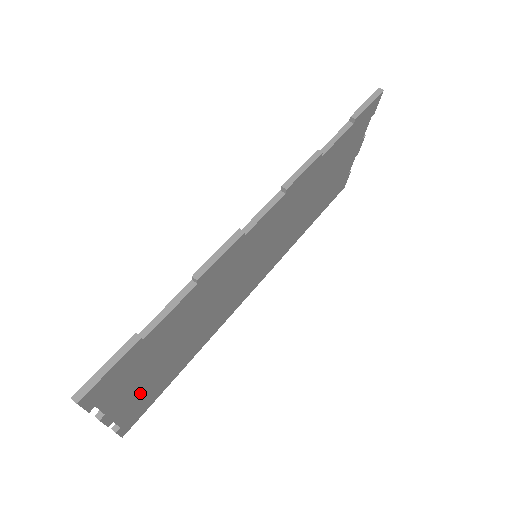
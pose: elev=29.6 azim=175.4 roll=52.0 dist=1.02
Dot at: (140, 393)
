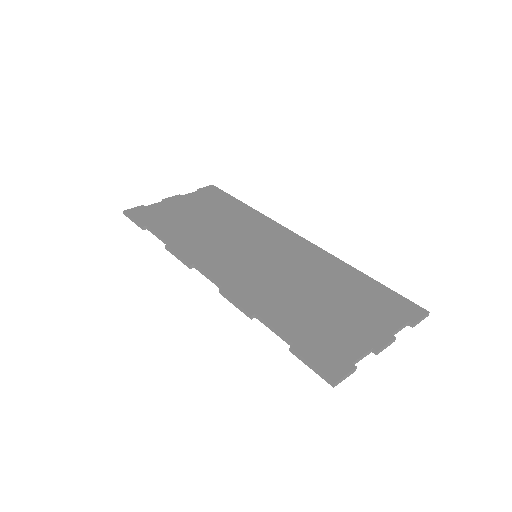
Dot at: occluded
